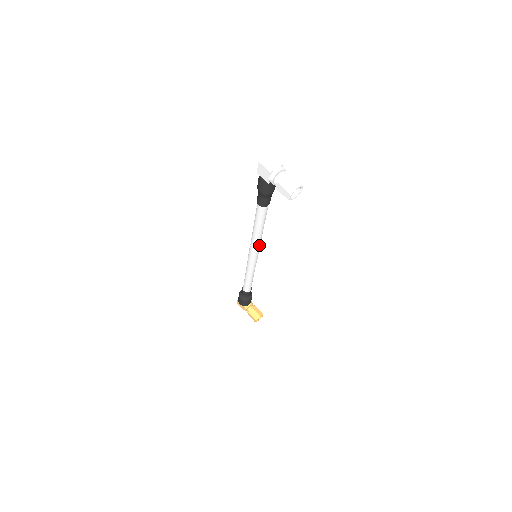
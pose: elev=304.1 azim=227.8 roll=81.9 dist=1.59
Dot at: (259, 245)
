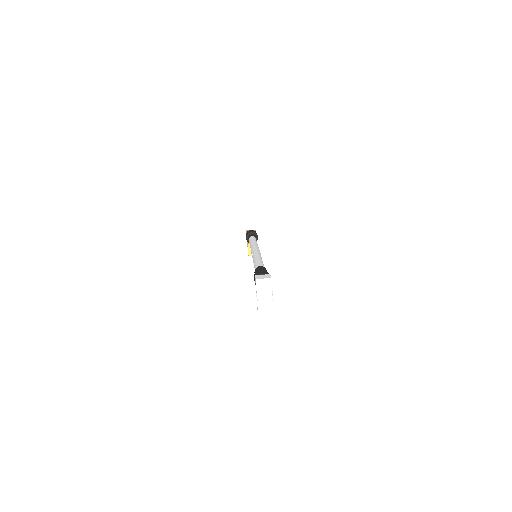
Dot at: occluded
